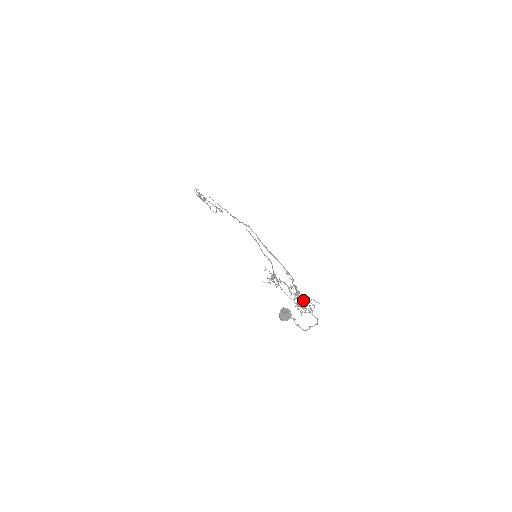
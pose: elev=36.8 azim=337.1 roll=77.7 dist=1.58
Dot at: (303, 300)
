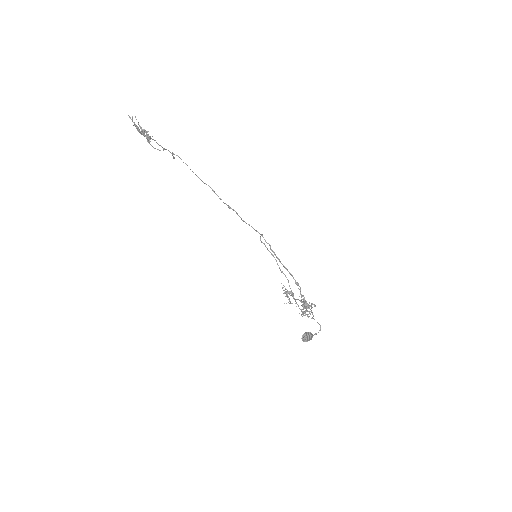
Dot at: occluded
